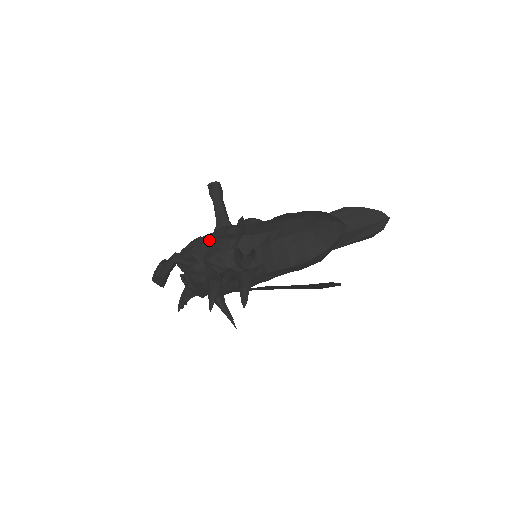
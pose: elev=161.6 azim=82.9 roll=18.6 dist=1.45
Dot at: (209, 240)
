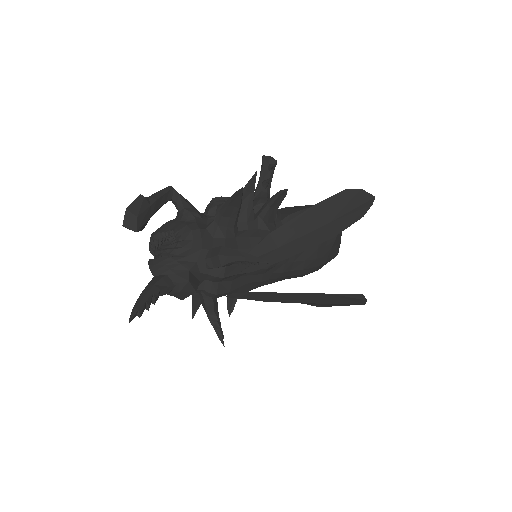
Dot at: occluded
